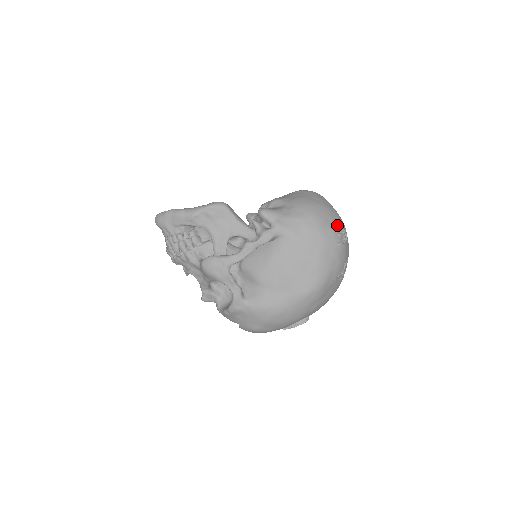
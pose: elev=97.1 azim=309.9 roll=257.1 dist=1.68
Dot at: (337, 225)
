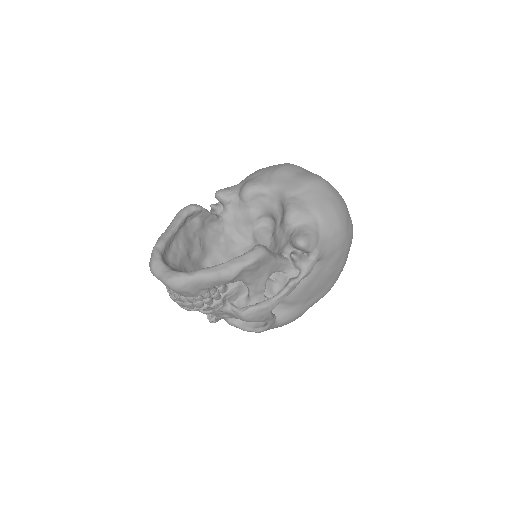
Dot at: occluded
